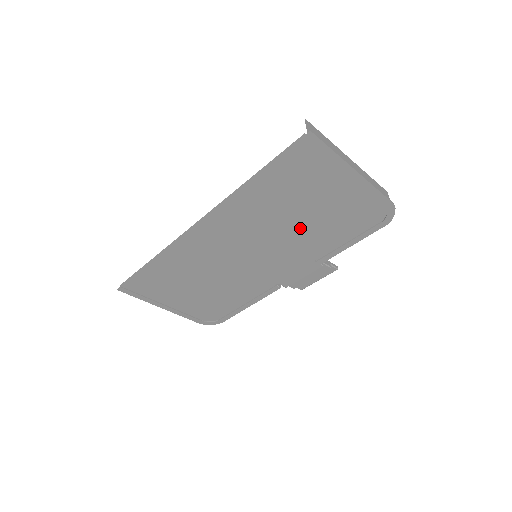
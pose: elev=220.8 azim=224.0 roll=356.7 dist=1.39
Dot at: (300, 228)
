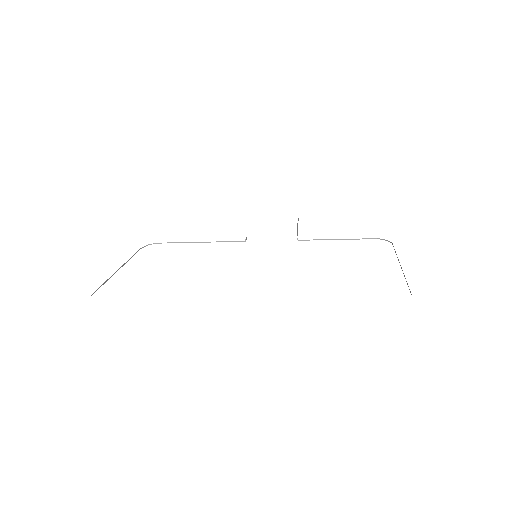
Dot at: occluded
